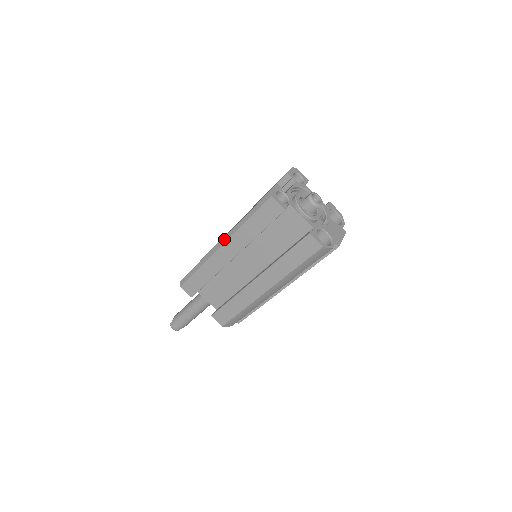
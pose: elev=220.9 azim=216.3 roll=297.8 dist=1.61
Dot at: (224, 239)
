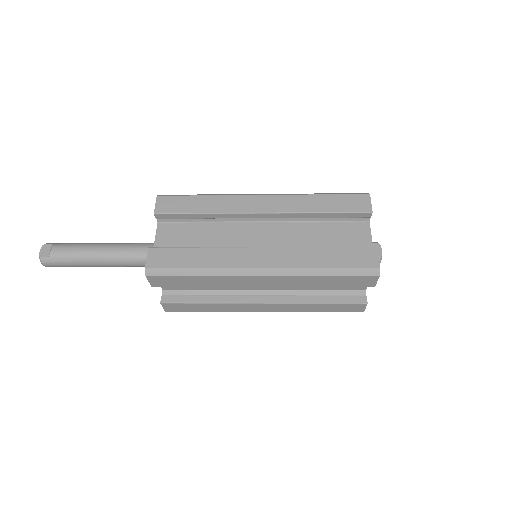
Dot at: (273, 271)
